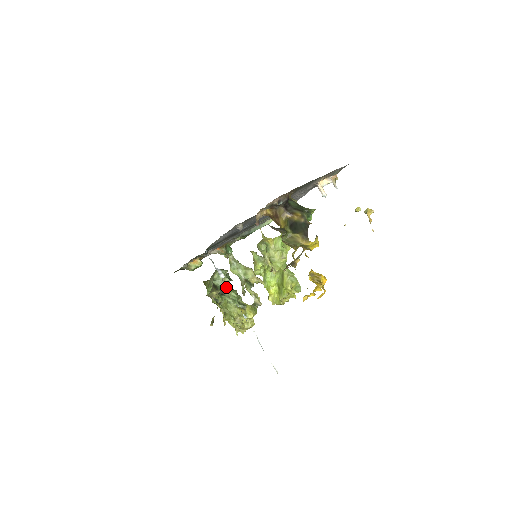
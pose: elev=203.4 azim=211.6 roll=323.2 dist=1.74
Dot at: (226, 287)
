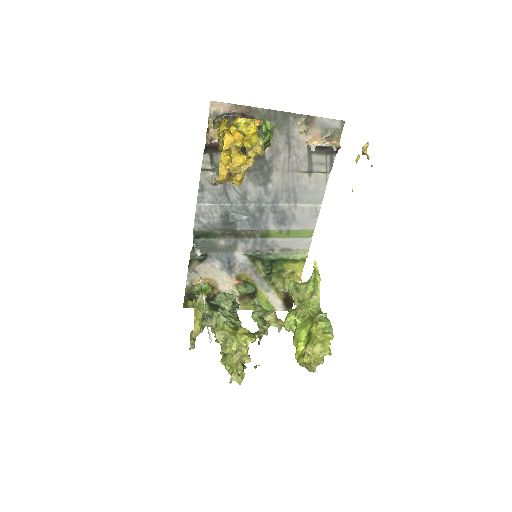
Dot at: occluded
